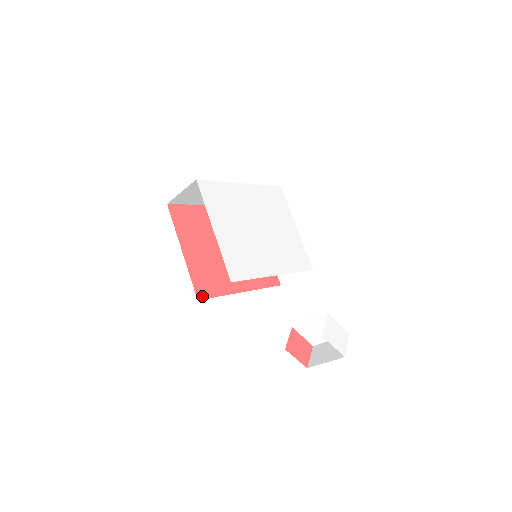
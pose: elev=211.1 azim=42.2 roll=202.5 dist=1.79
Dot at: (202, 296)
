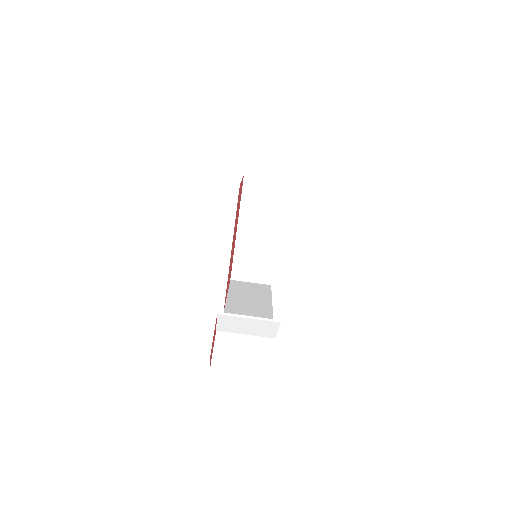
Dot at: occluded
